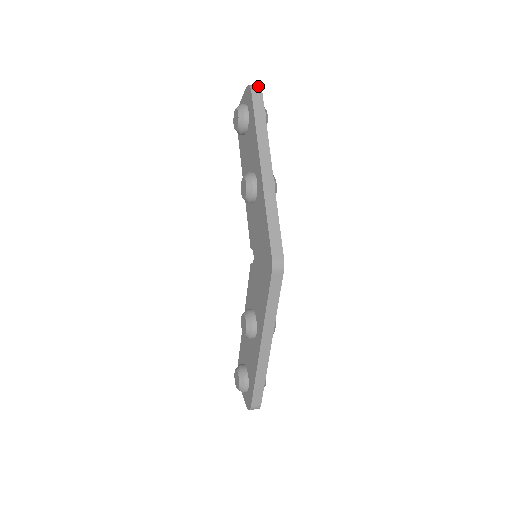
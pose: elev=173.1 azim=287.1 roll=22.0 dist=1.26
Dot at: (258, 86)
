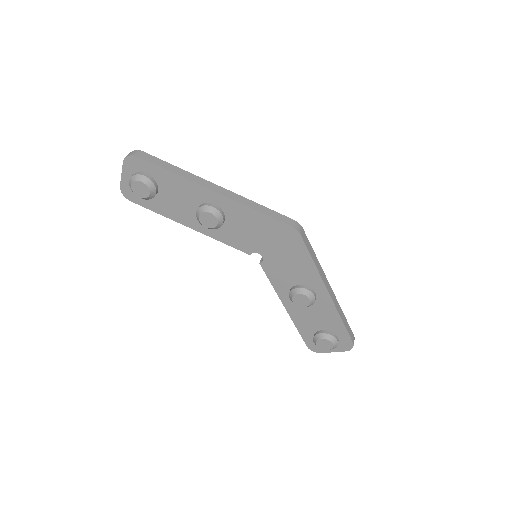
Dot at: (133, 151)
